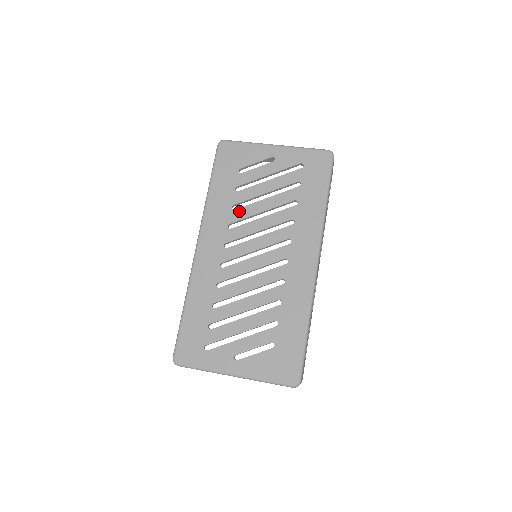
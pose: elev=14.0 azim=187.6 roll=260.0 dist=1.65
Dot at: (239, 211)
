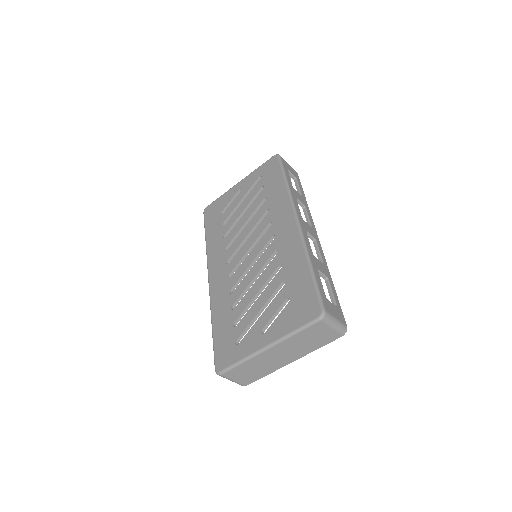
Dot at: (229, 235)
